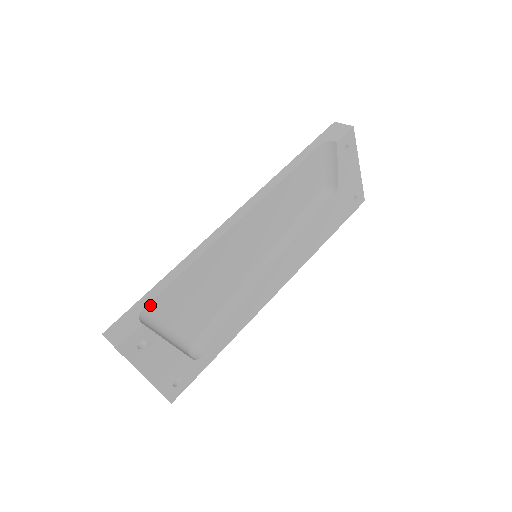
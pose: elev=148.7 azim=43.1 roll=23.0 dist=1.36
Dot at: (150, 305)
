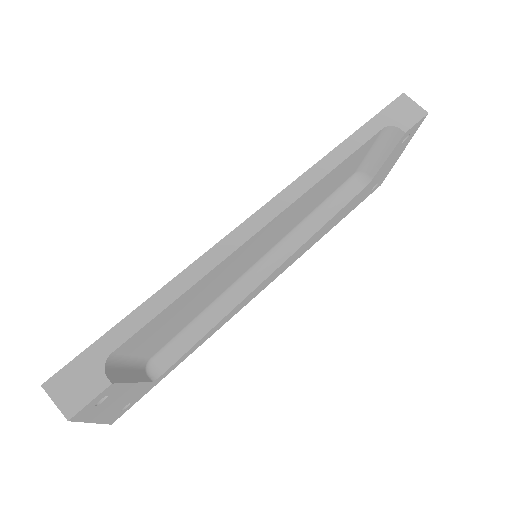
Dot at: (121, 346)
